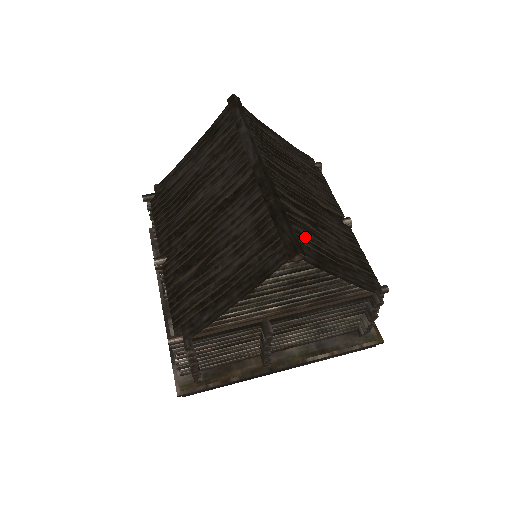
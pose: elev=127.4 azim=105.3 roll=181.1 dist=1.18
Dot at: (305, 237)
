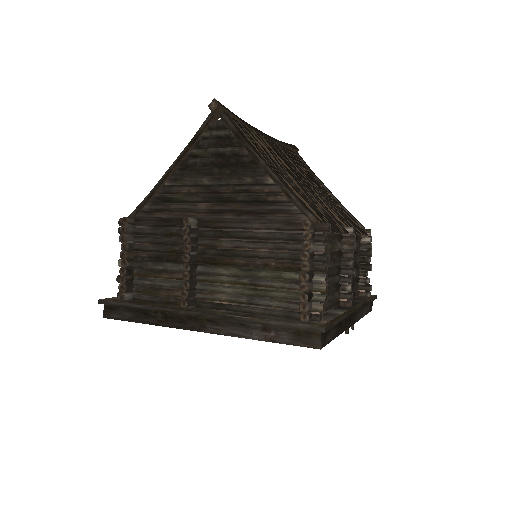
Dot at: (248, 135)
